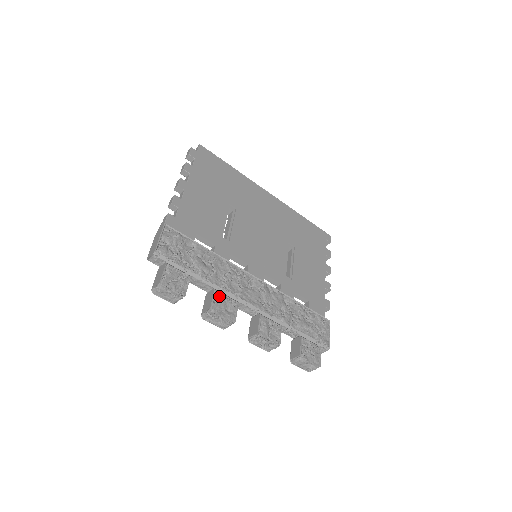
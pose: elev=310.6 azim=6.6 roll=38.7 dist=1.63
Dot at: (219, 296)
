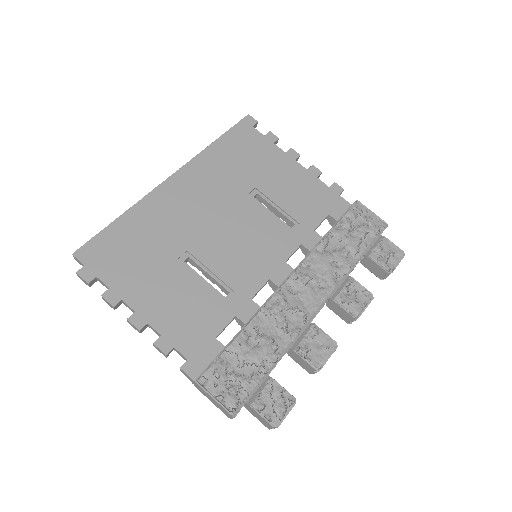
Dot at: (302, 348)
